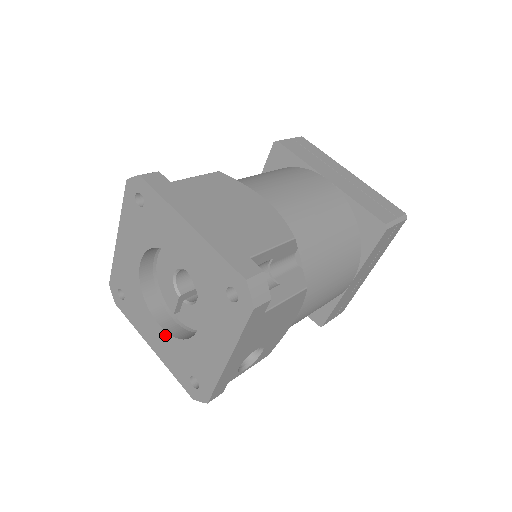
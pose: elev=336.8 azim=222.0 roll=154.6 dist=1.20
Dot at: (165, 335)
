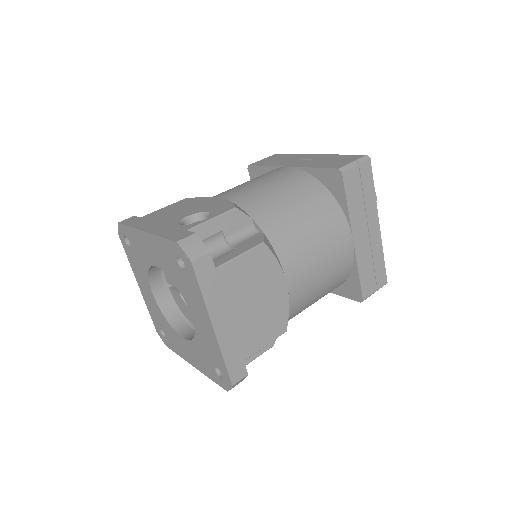
Dot at: (154, 301)
